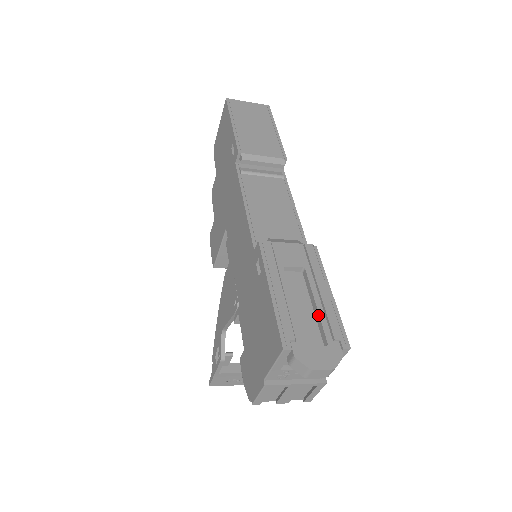
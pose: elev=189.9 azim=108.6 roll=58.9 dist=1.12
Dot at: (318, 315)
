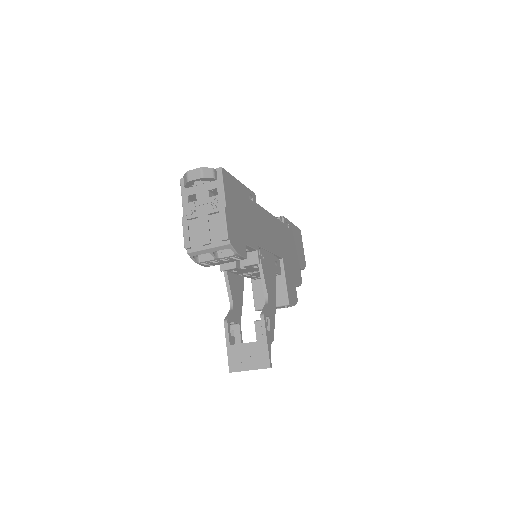
Dot at: occluded
